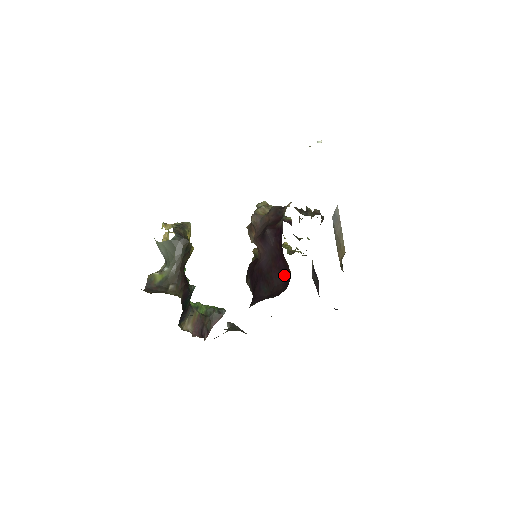
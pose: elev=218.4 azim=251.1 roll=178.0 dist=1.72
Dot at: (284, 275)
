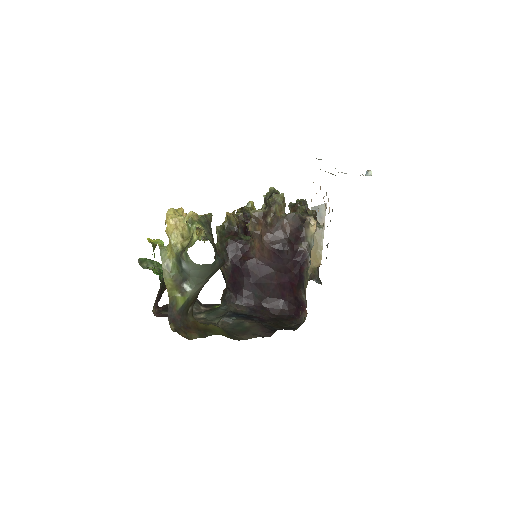
Dot at: (285, 294)
